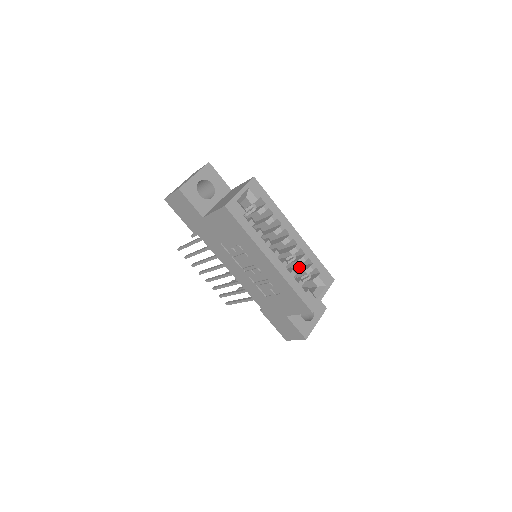
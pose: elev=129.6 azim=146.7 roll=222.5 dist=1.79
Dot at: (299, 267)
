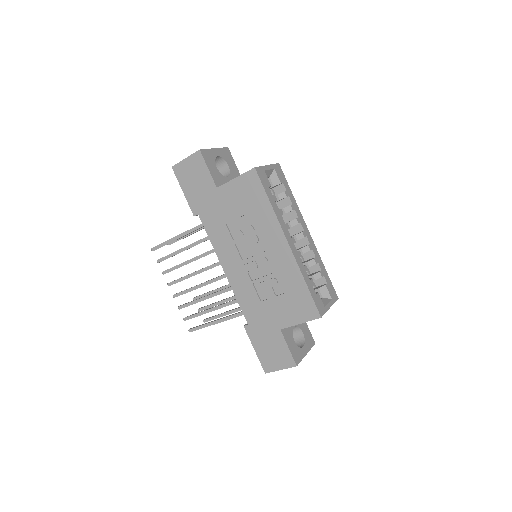
Dot at: occluded
